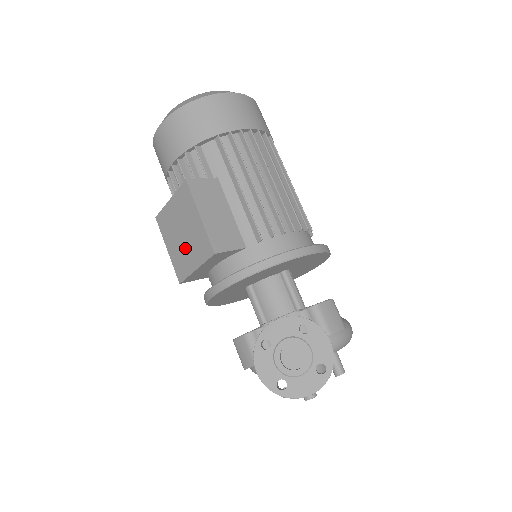
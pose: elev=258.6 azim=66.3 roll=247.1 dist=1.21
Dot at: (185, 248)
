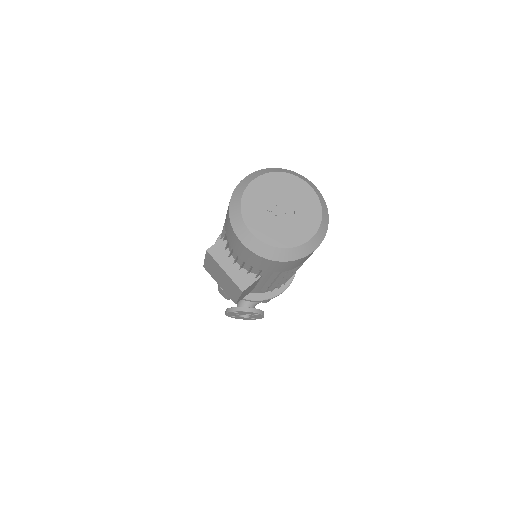
Dot at: (219, 279)
